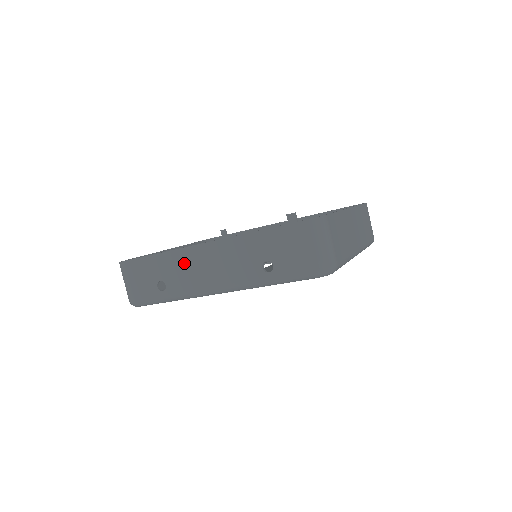
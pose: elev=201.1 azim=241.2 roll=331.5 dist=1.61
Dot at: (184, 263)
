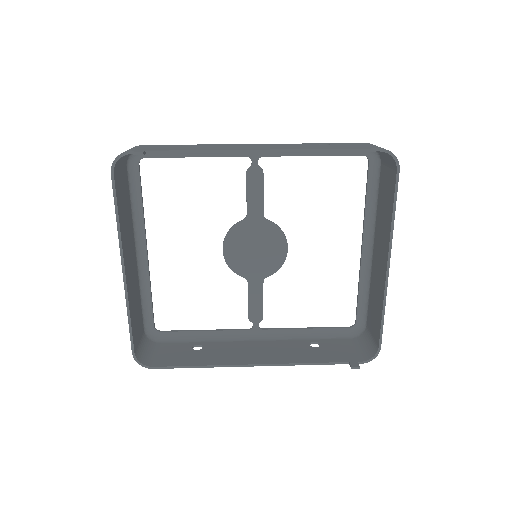
Dot at: (230, 359)
